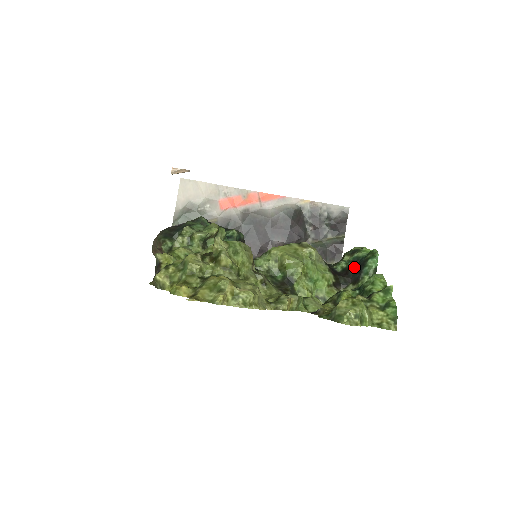
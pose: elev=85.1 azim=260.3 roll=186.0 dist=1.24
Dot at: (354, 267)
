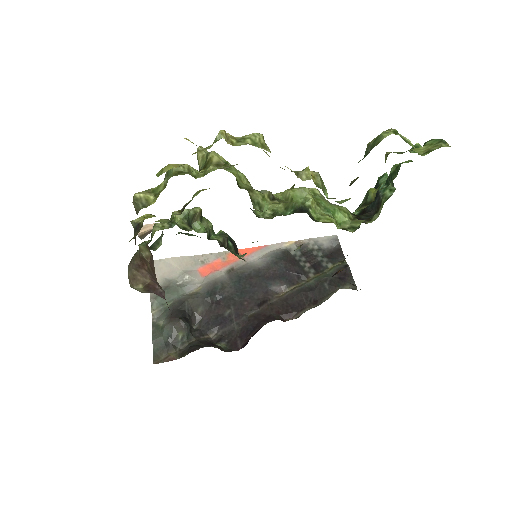
Dot at: occluded
